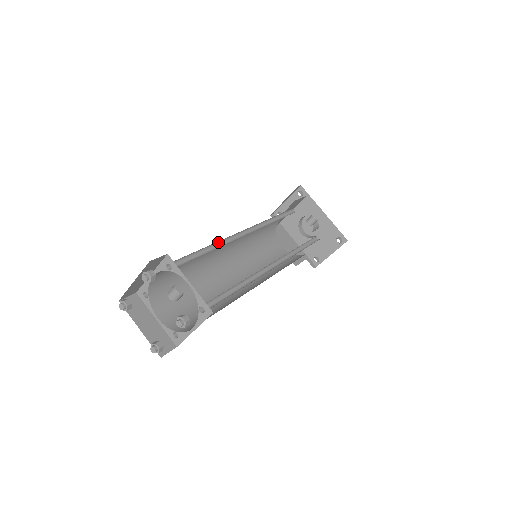
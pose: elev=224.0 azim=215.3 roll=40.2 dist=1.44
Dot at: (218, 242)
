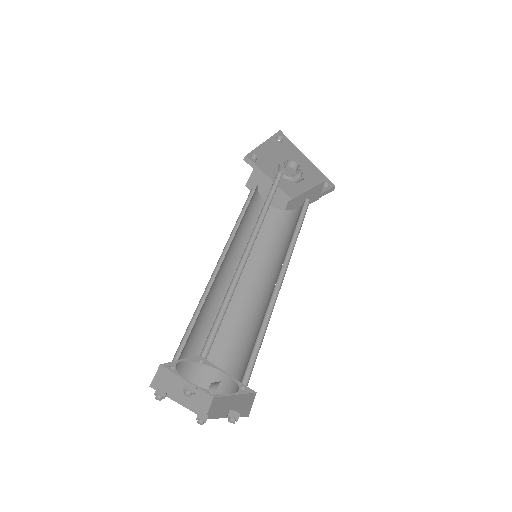
Dot at: occluded
